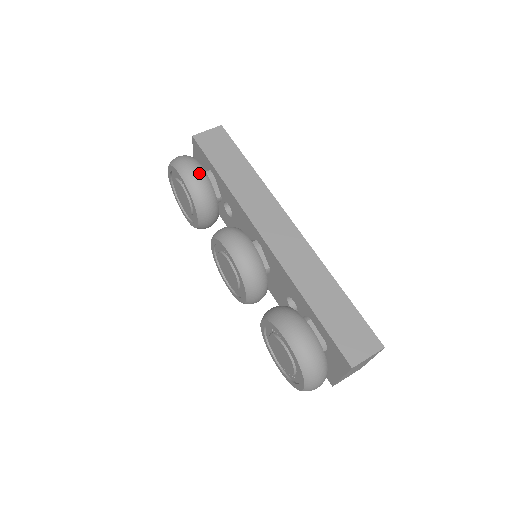
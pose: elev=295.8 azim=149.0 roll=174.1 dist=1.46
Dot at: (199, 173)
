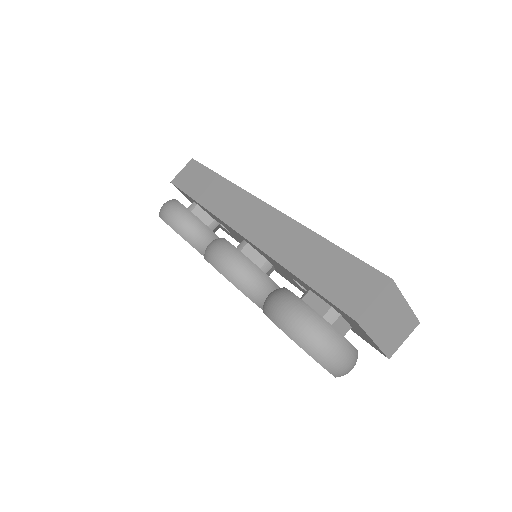
Dot at: (175, 209)
